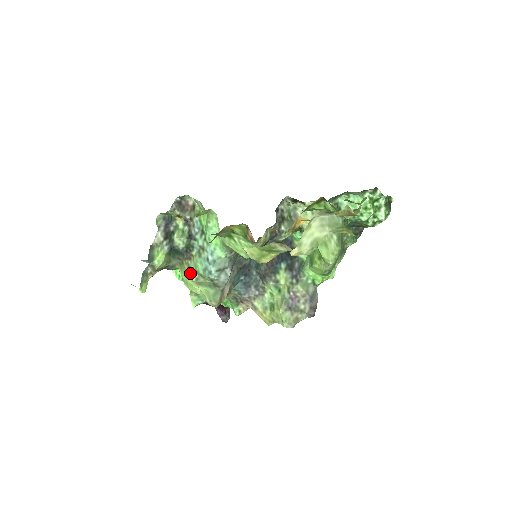
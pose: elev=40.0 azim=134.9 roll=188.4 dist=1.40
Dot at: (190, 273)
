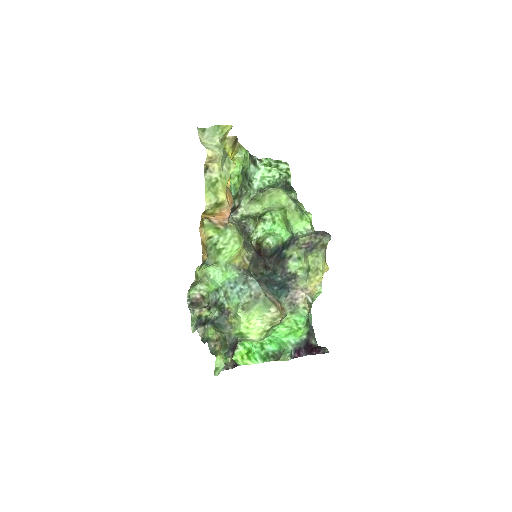
Dot at: (236, 313)
